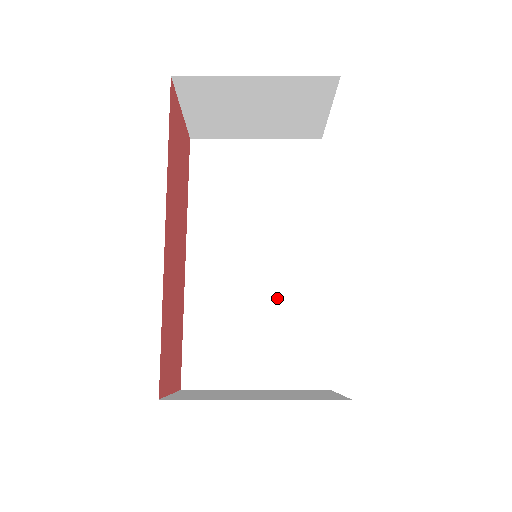
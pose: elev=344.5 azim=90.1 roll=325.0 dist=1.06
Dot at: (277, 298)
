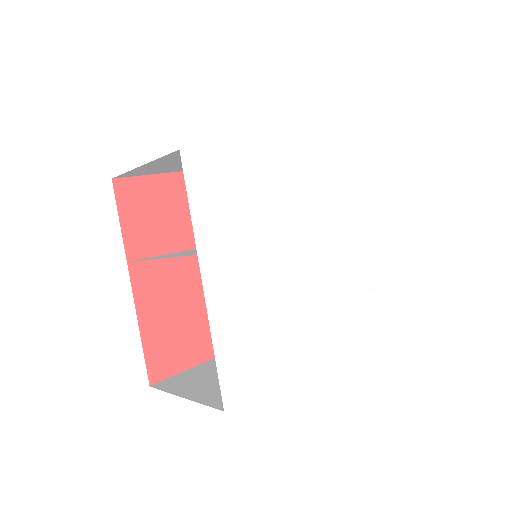
Dot at: occluded
